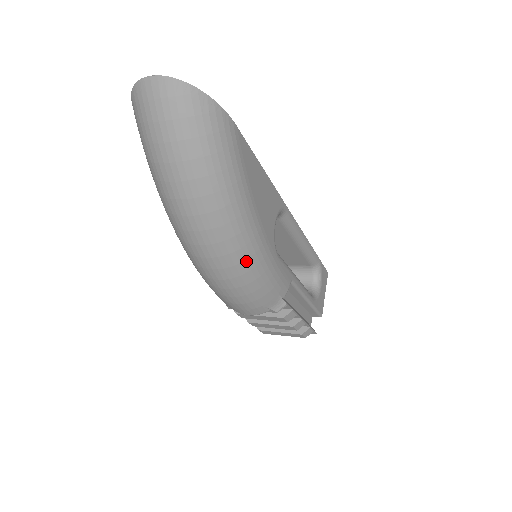
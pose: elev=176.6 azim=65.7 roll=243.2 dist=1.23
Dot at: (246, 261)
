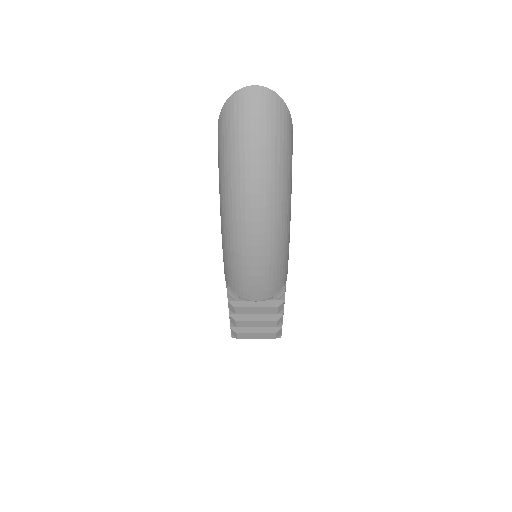
Dot at: (281, 241)
